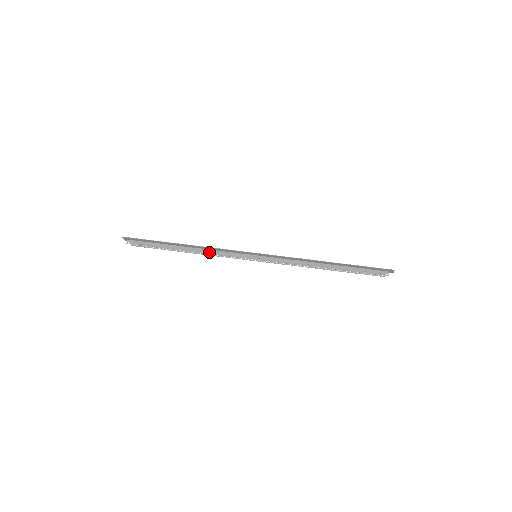
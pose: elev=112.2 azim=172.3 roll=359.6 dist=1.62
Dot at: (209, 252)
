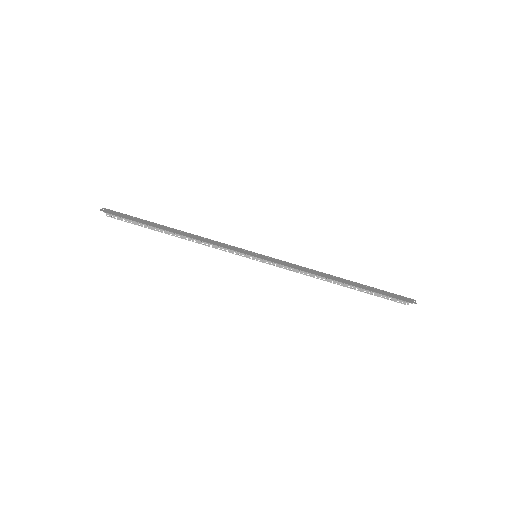
Dot at: (201, 242)
